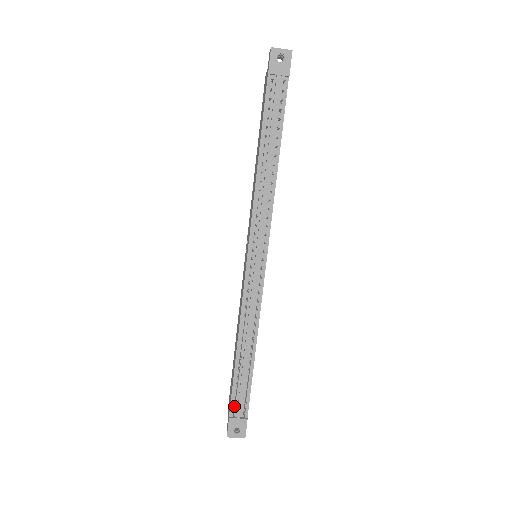
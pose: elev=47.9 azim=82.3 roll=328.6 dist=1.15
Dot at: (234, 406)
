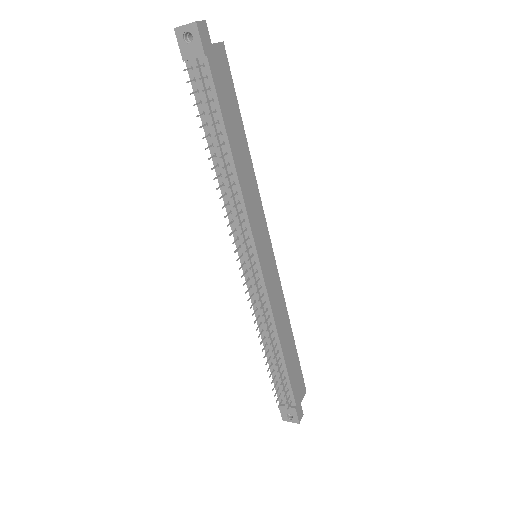
Dot at: (278, 396)
